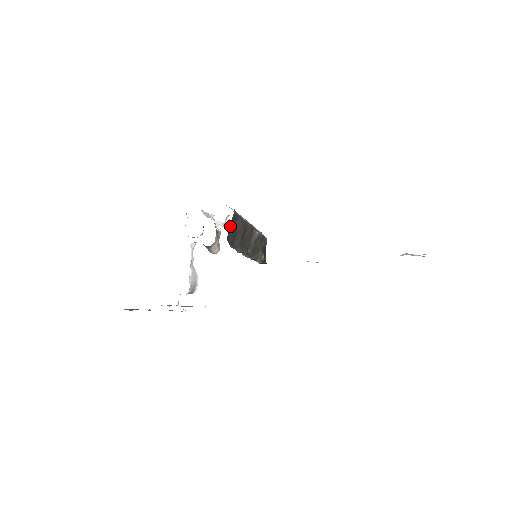
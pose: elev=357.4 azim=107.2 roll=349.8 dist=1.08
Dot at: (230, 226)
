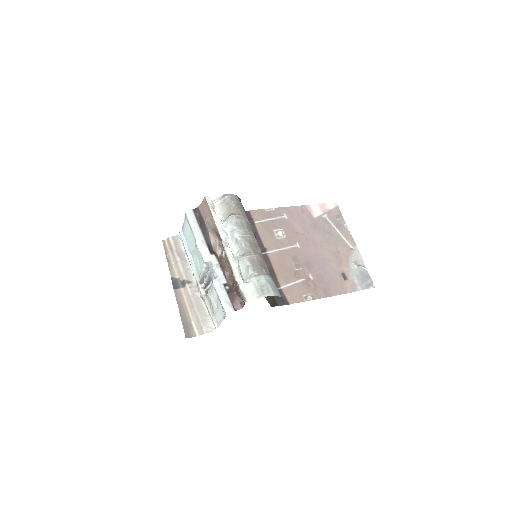
Dot at: occluded
